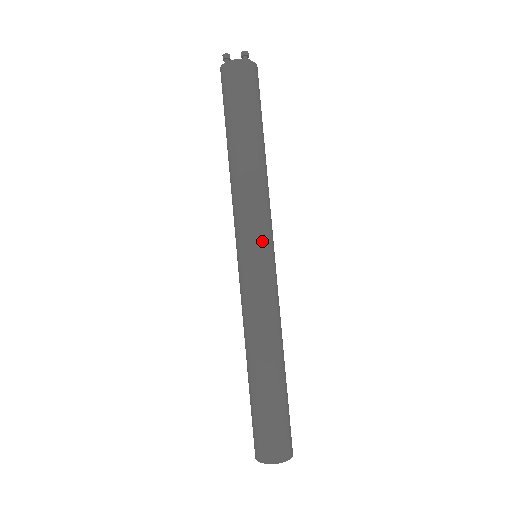
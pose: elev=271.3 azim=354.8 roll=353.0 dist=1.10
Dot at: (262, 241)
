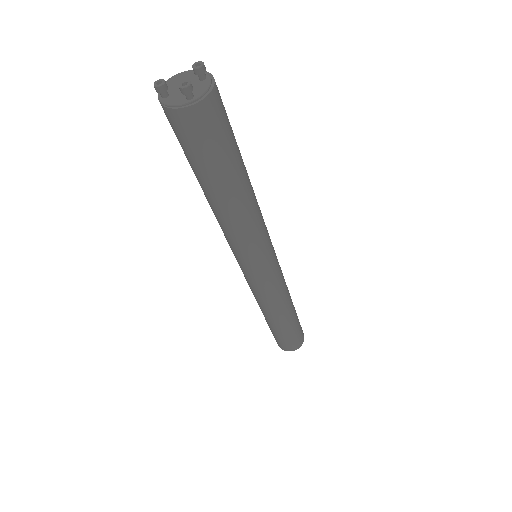
Dot at: (255, 264)
